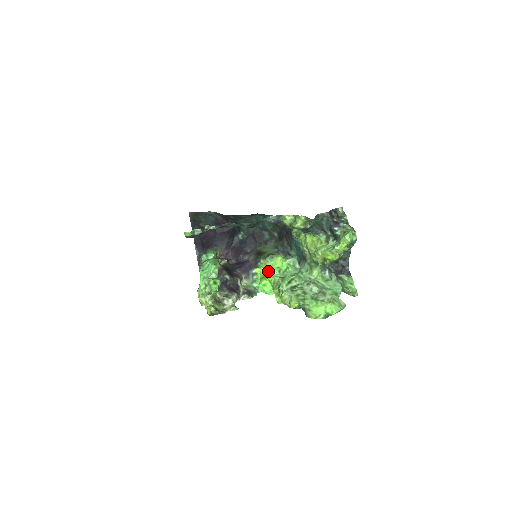
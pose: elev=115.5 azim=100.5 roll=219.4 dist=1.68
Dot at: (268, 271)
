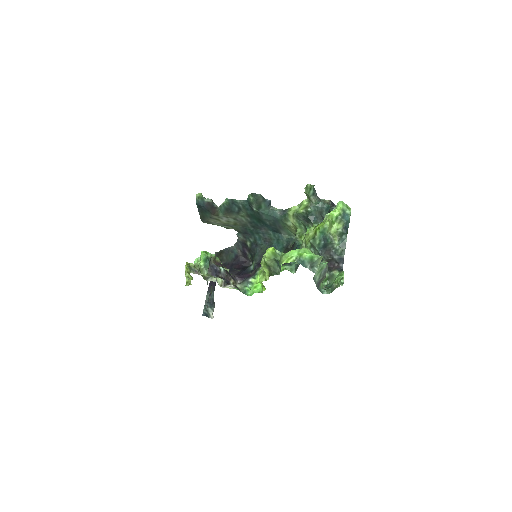
Dot at: occluded
